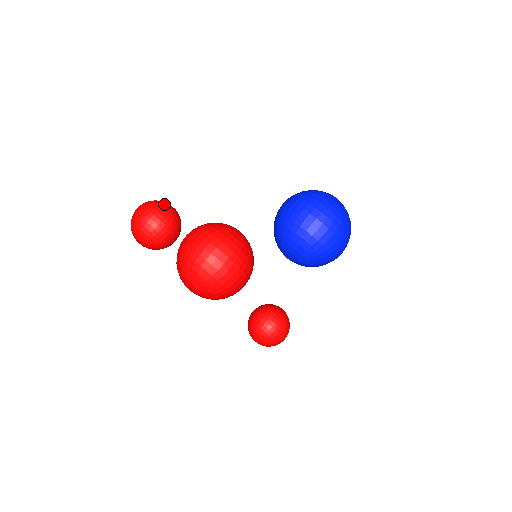
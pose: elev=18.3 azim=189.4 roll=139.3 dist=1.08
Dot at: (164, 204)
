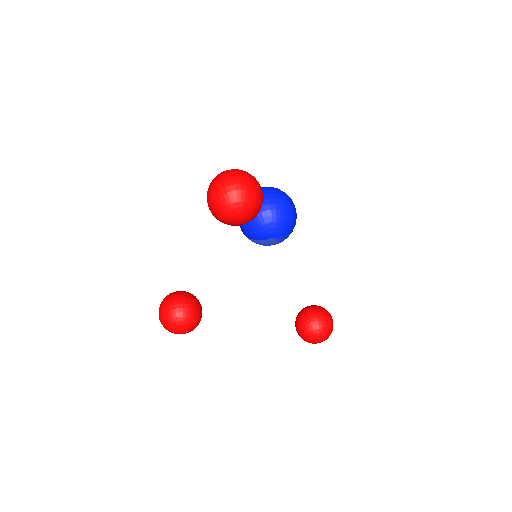
Dot at: (173, 292)
